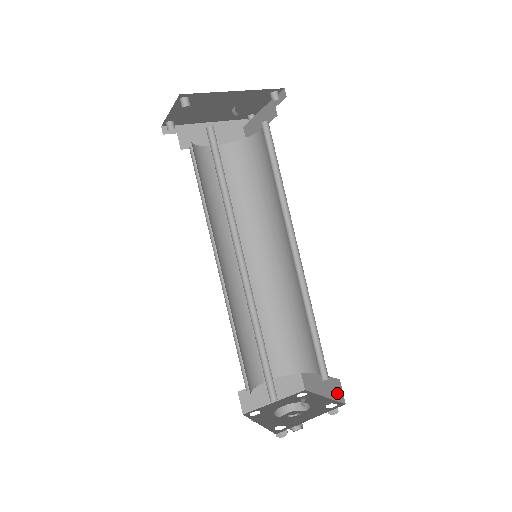
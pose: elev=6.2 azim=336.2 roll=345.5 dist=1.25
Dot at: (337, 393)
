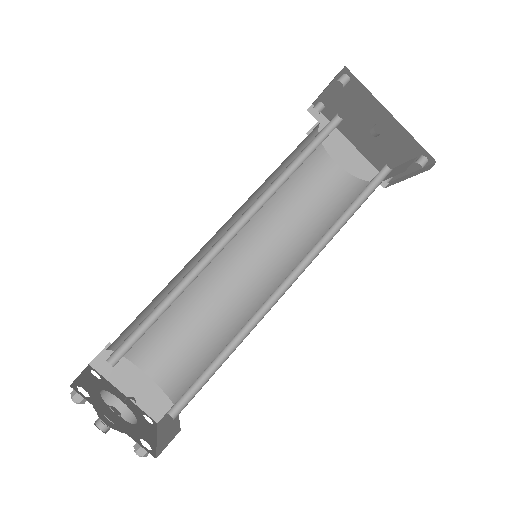
Dot at: (165, 442)
